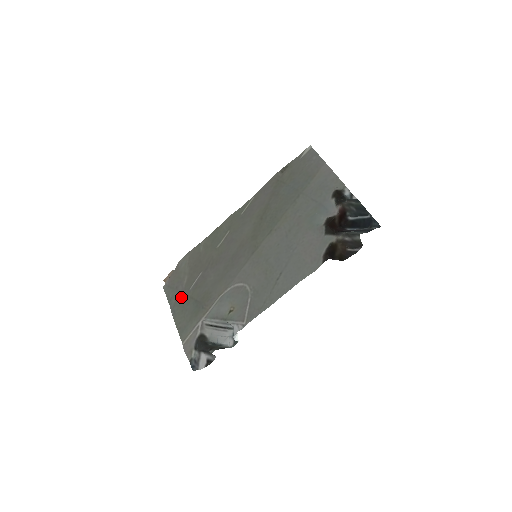
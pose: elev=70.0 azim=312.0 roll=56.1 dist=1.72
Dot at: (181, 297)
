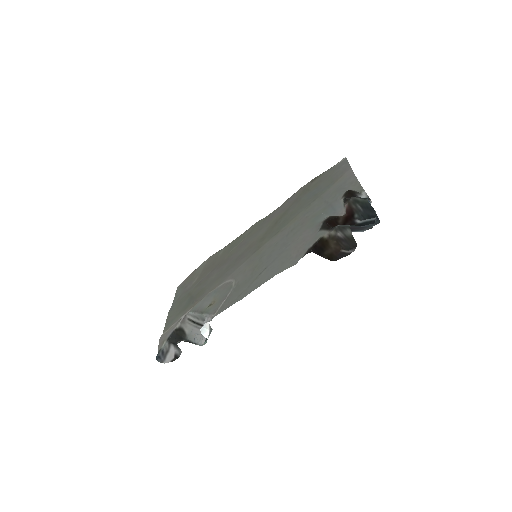
Dot at: (184, 294)
